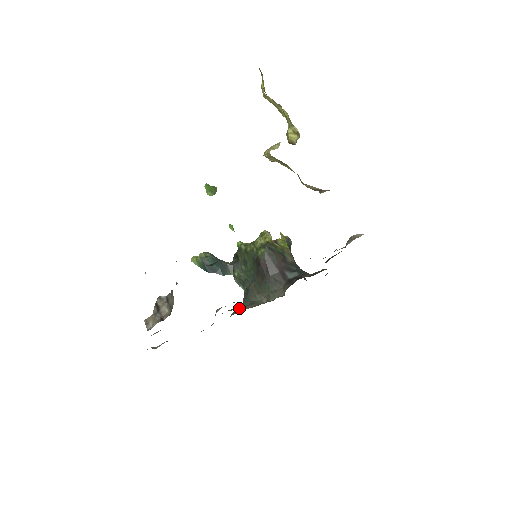
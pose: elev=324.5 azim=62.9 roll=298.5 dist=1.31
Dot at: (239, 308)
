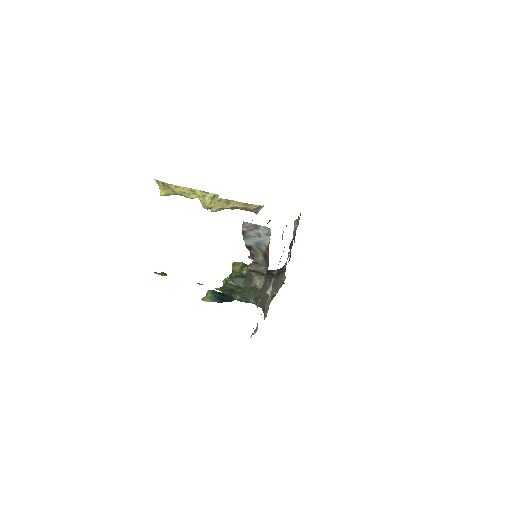
Dot at: (263, 309)
